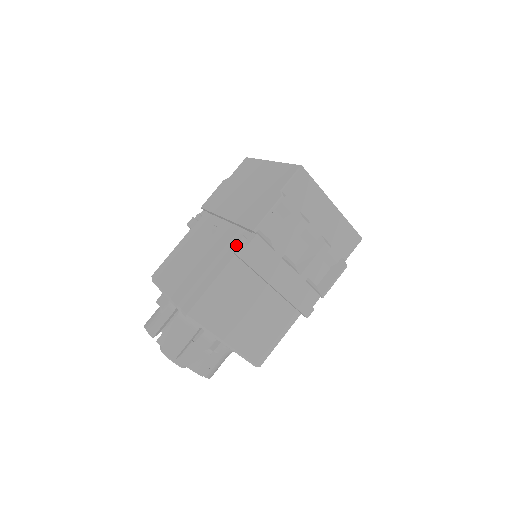
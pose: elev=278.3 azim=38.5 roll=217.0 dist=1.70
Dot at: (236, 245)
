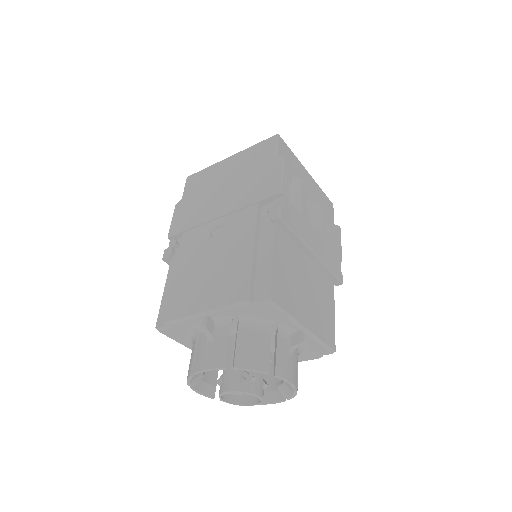
Dot at: (271, 213)
